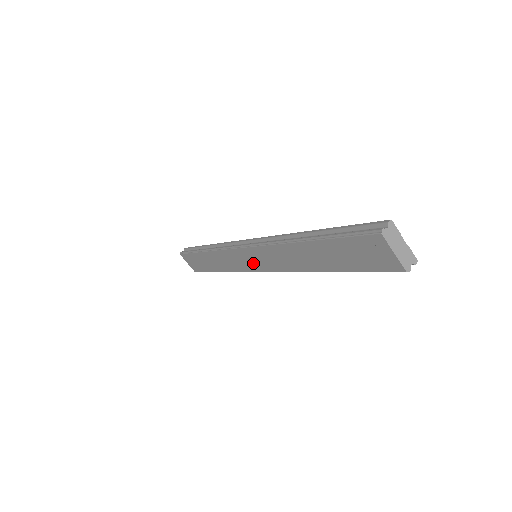
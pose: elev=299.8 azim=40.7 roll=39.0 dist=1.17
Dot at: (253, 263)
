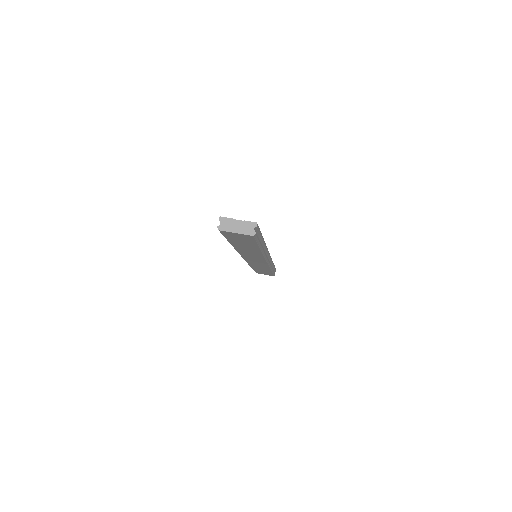
Dot at: (258, 261)
